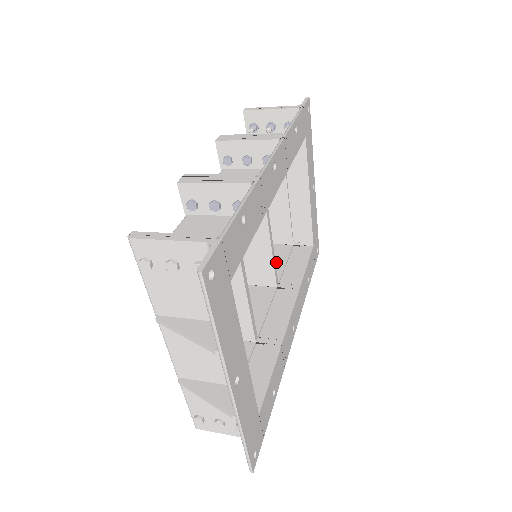
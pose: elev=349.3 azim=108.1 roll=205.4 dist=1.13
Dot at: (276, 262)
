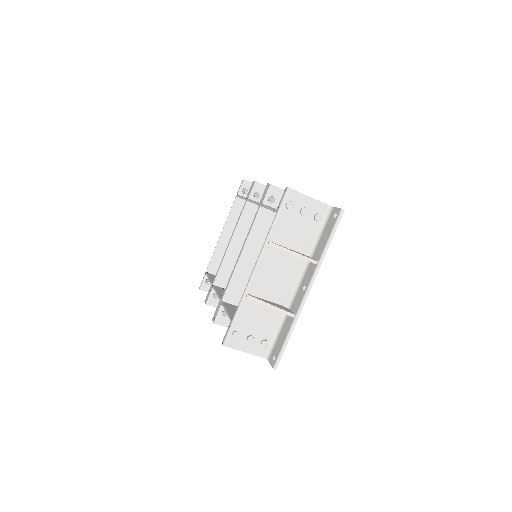
Dot at: occluded
